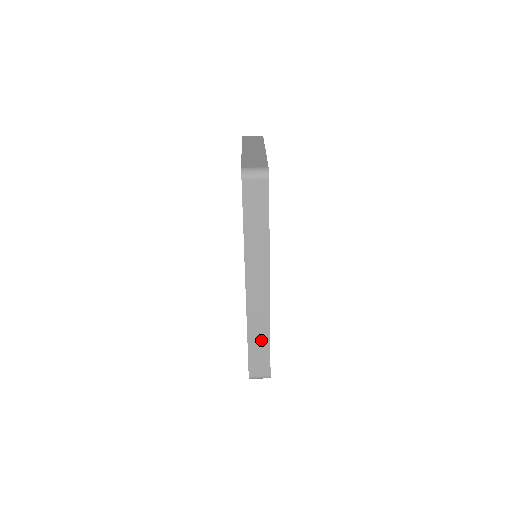
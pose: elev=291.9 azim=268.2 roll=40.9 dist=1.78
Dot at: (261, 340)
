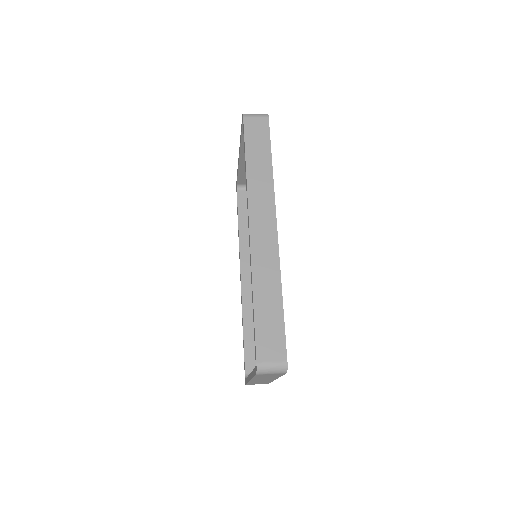
Dot at: (271, 299)
